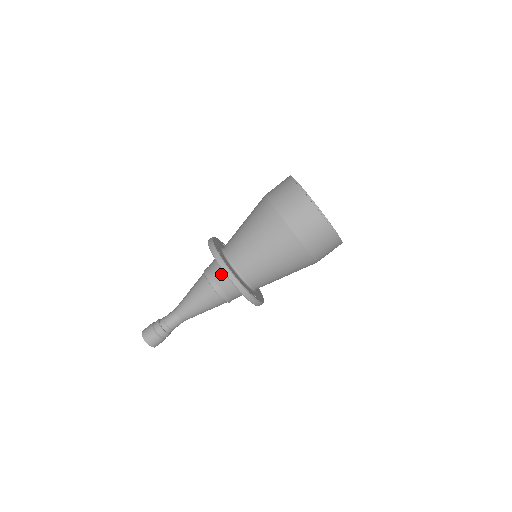
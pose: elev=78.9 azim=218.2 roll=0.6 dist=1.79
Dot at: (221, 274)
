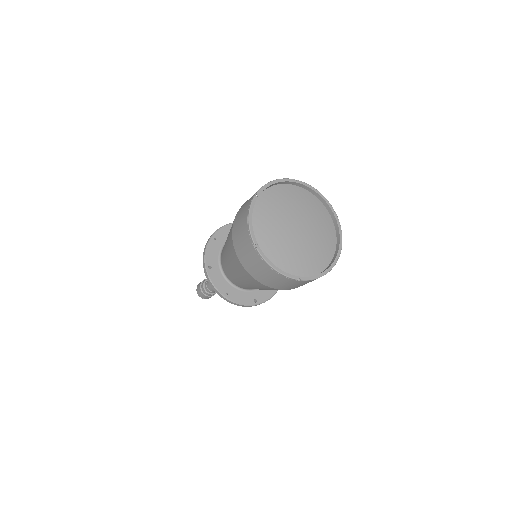
Dot at: occluded
